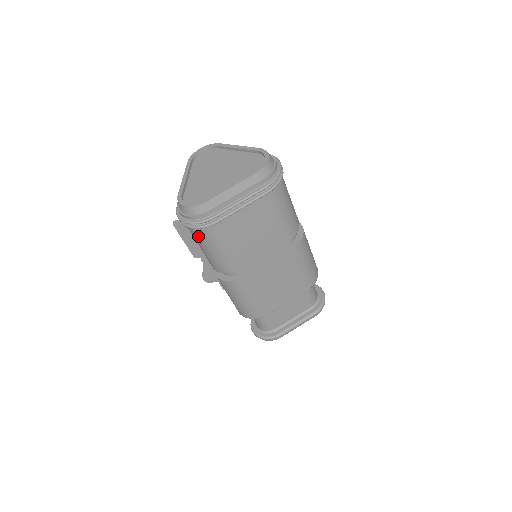
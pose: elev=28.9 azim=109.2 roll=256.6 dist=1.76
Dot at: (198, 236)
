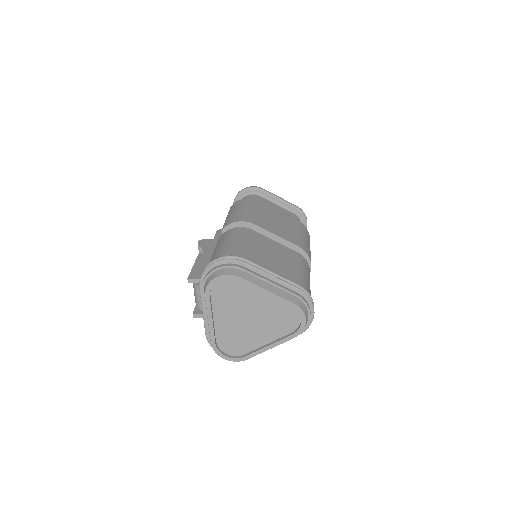
Dot at: occluded
